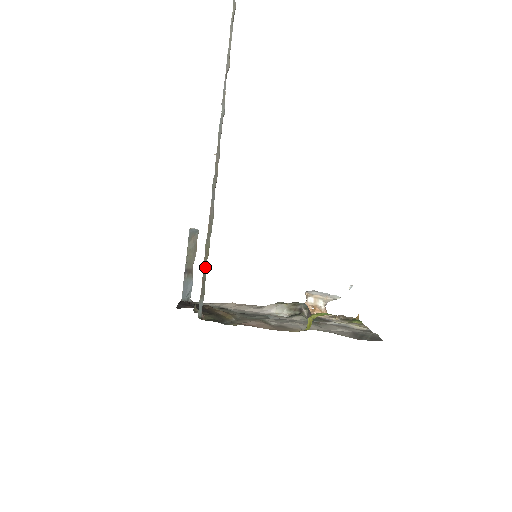
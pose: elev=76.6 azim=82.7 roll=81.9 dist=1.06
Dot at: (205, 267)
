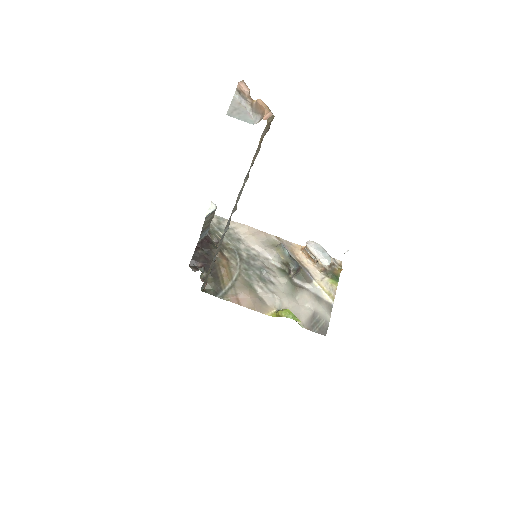
Dot at: (206, 278)
